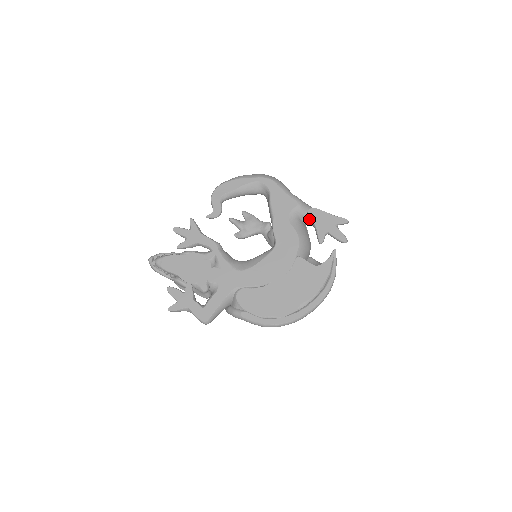
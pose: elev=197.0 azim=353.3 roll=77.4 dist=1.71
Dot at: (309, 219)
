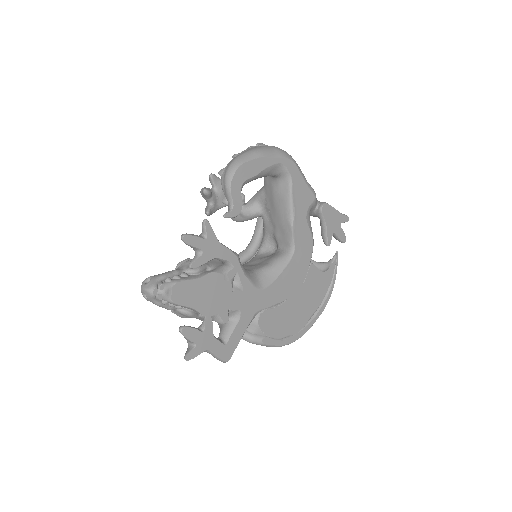
Dot at: (318, 215)
